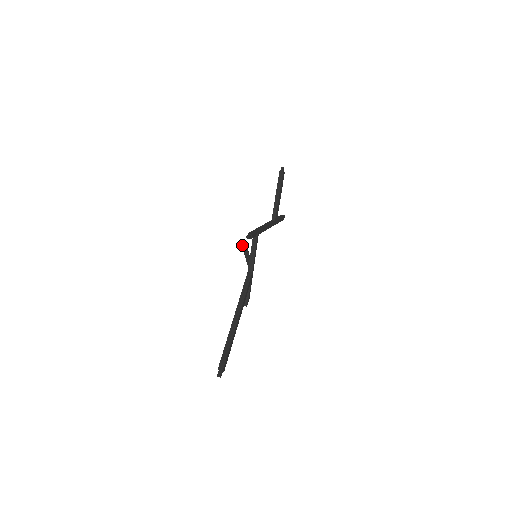
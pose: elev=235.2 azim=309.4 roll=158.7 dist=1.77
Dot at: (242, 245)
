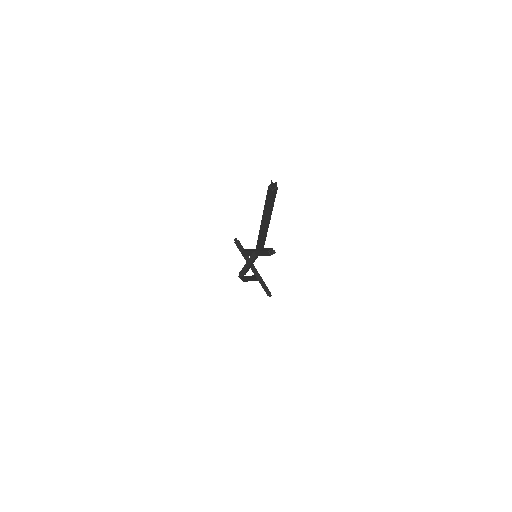
Dot at: (240, 272)
